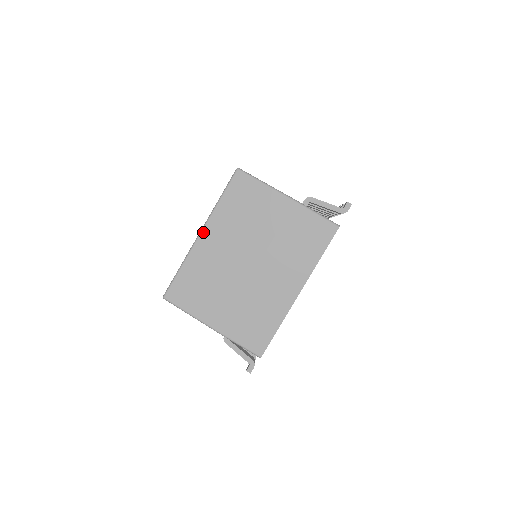
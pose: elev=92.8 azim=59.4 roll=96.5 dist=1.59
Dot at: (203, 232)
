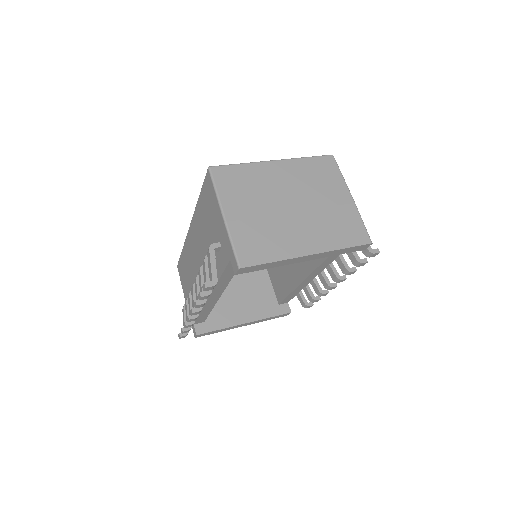
Dot at: (278, 161)
